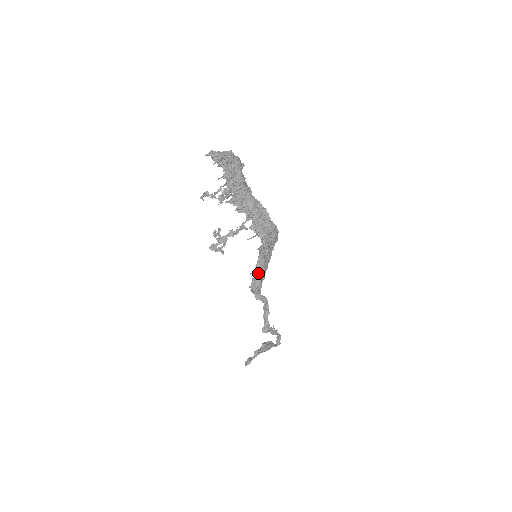
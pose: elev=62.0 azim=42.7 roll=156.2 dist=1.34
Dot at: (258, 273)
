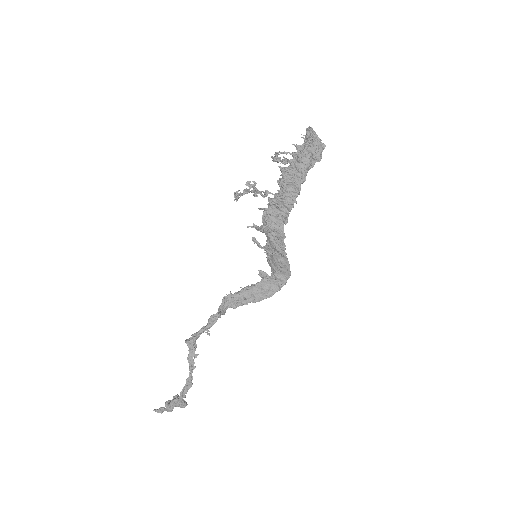
Dot at: (246, 290)
